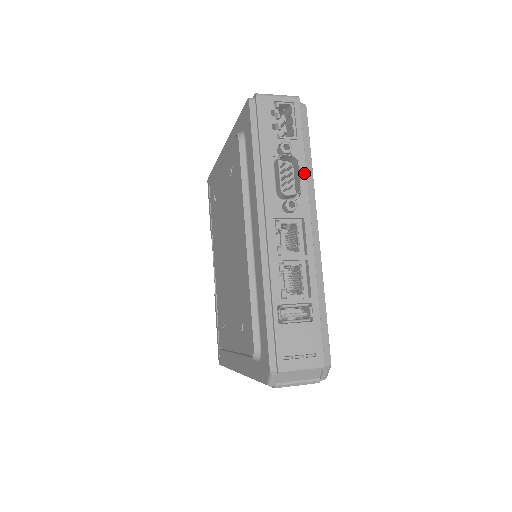
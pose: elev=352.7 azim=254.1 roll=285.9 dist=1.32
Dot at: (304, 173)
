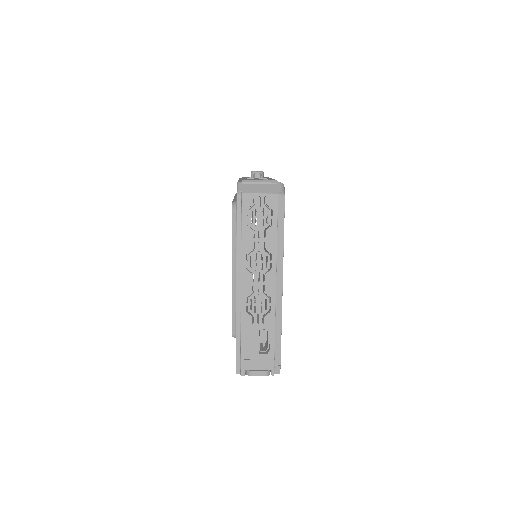
Dot at: occluded
